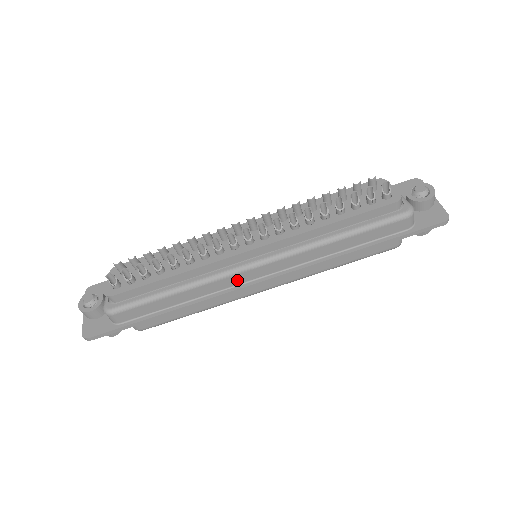
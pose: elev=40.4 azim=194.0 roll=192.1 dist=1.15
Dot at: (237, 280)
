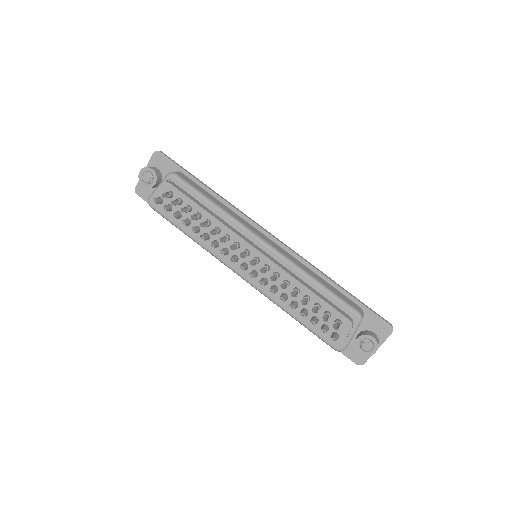
Dot at: occluded
